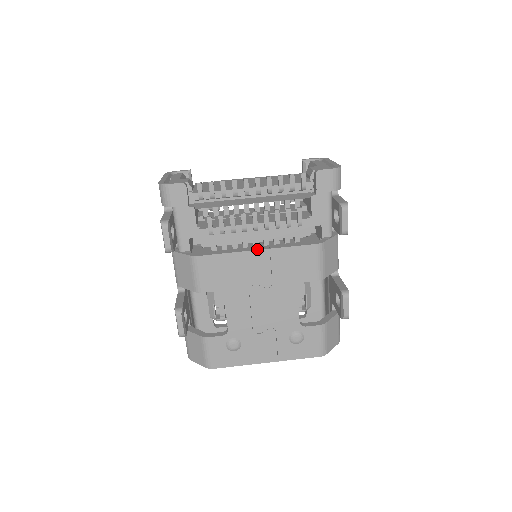
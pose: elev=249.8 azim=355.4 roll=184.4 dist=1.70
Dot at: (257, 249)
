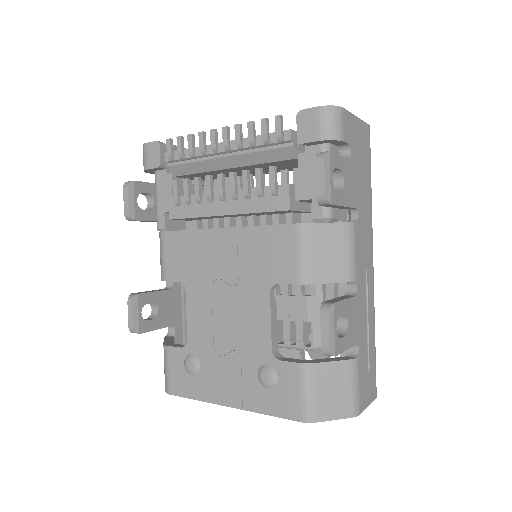
Dot at: occluded
